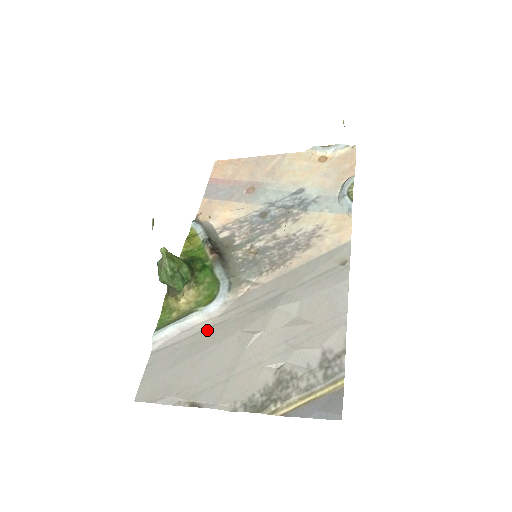
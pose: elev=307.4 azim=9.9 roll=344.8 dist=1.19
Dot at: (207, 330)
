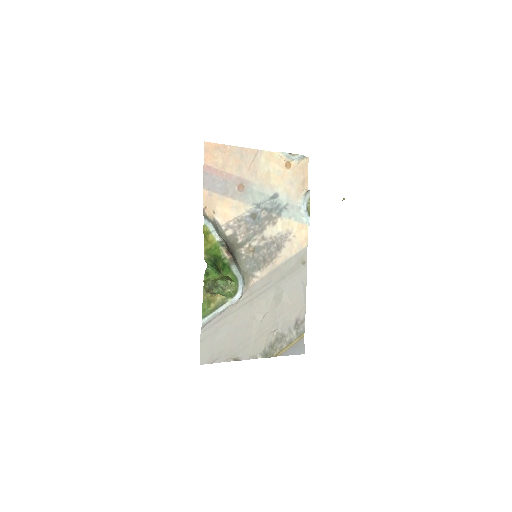
Dot at: (234, 313)
